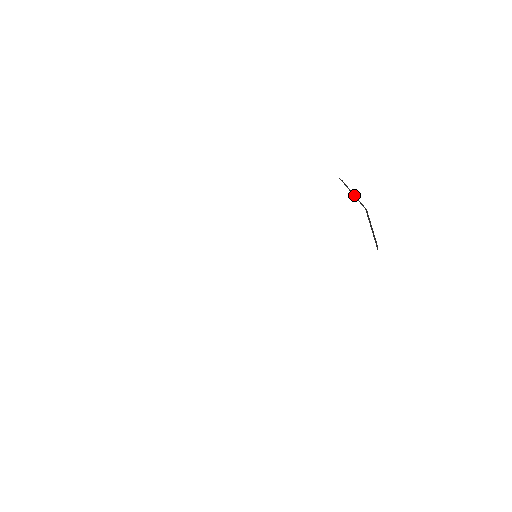
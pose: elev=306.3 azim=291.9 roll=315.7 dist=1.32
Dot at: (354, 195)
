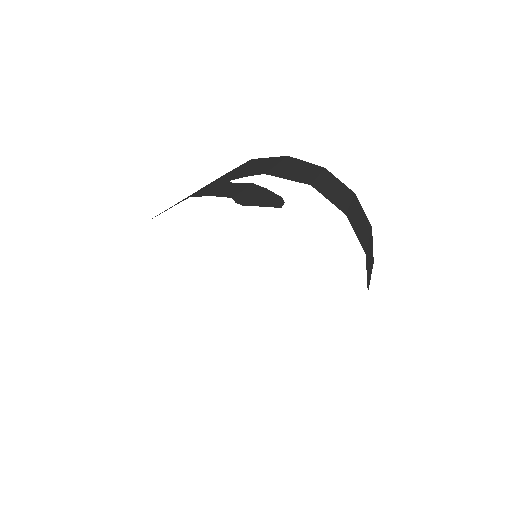
Dot at: (370, 259)
